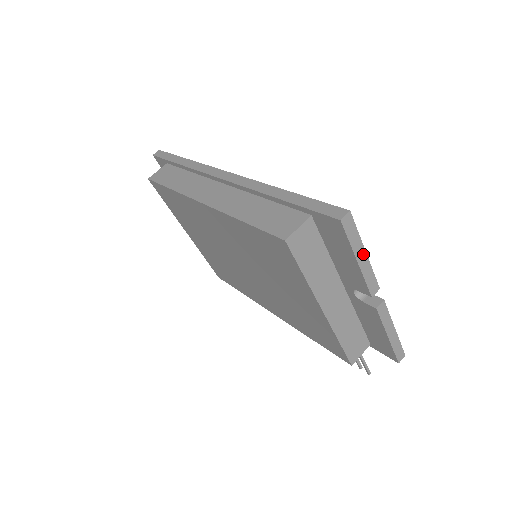
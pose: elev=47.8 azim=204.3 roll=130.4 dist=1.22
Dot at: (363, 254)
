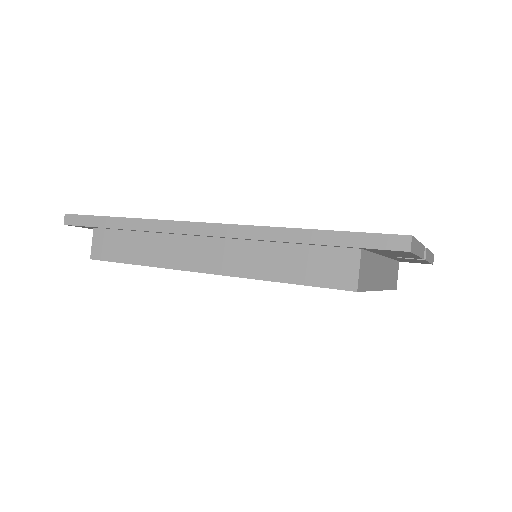
Dot at: (418, 245)
